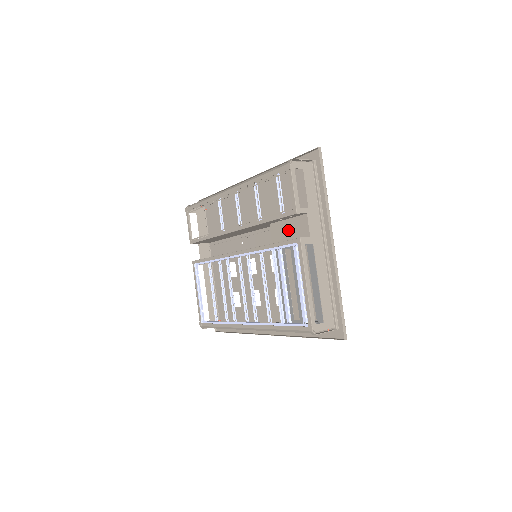
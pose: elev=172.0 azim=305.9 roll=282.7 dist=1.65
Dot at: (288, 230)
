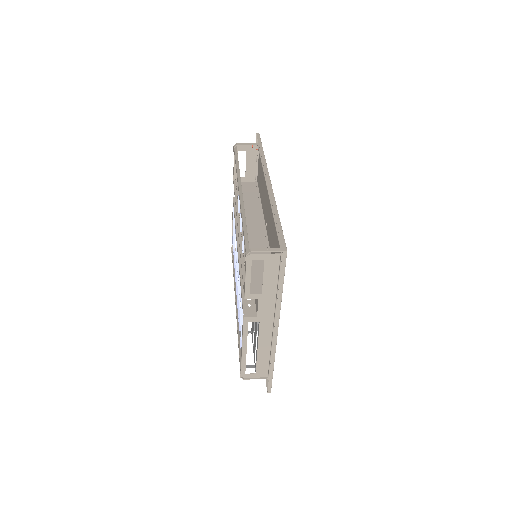
Dot at: occluded
